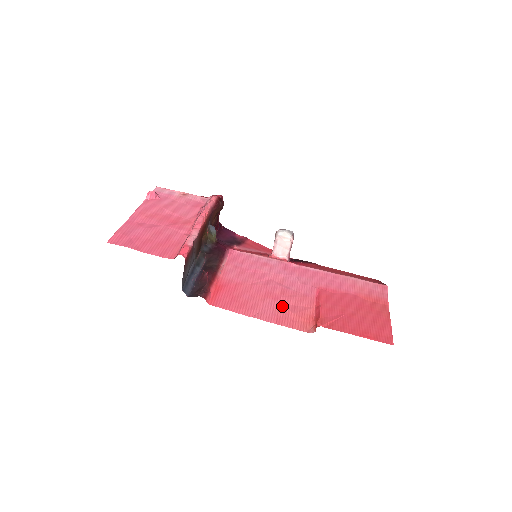
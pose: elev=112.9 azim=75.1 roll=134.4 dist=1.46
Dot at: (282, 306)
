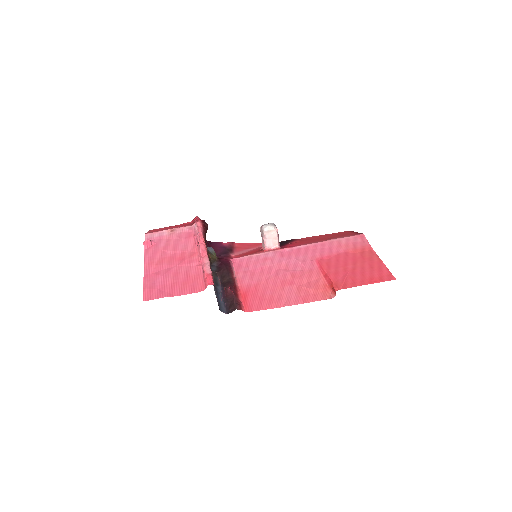
Dot at: (299, 287)
